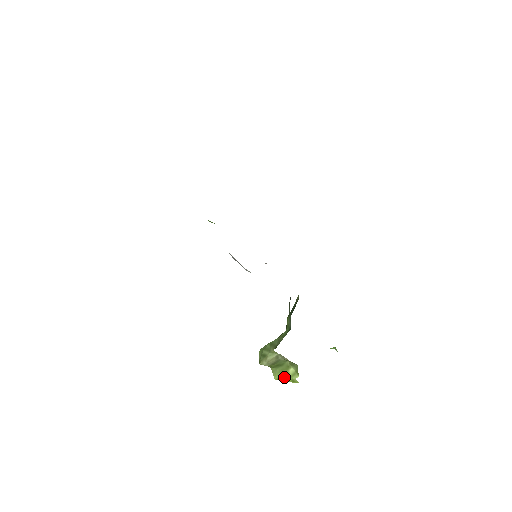
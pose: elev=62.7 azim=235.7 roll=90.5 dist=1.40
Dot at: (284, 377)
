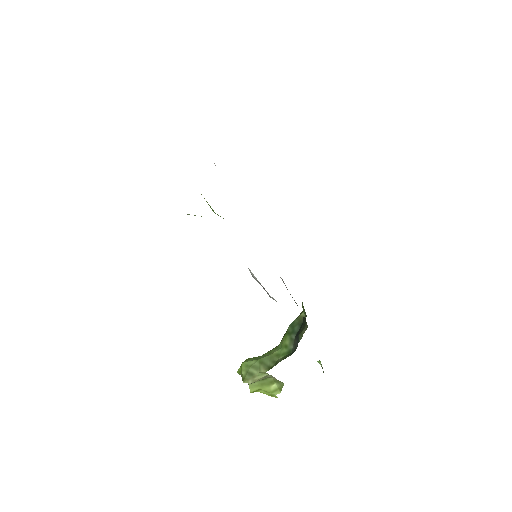
Dot at: (262, 390)
